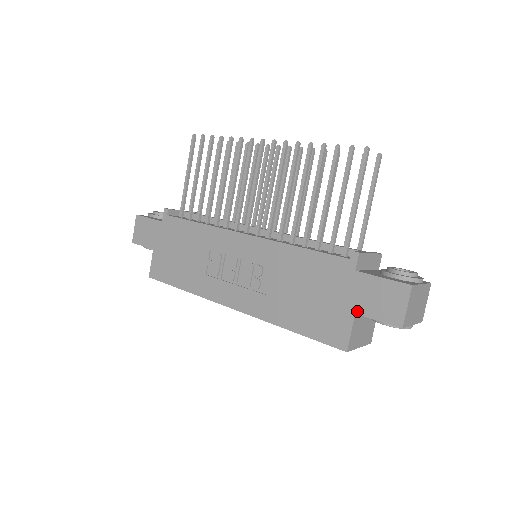
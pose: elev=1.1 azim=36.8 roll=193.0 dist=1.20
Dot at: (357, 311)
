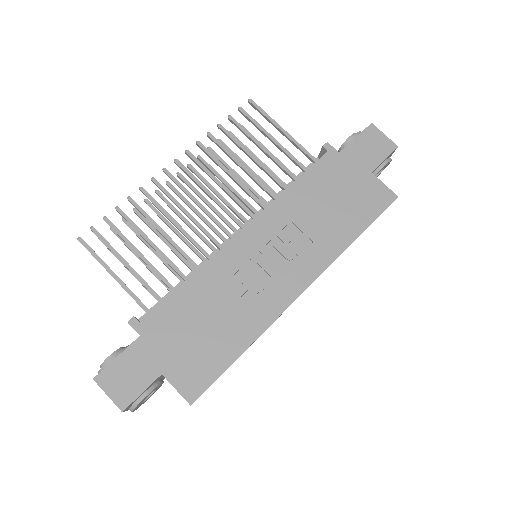
Dot at: (370, 169)
